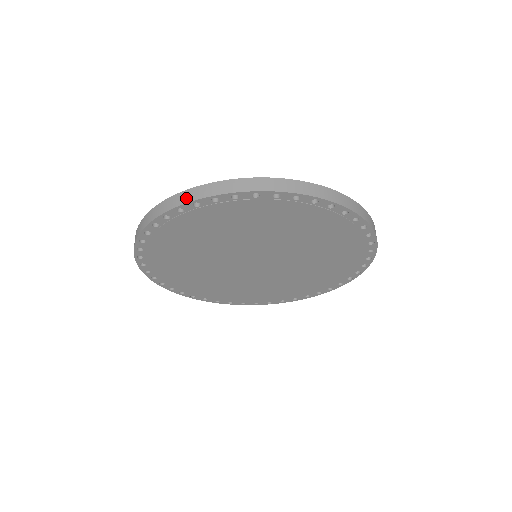
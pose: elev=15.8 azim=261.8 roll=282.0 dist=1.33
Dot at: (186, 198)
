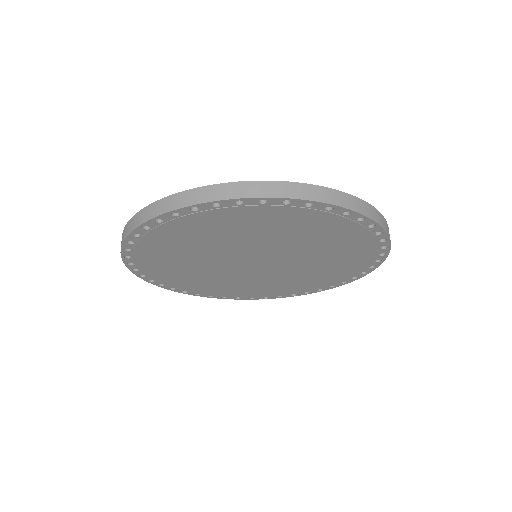
Dot at: (163, 208)
